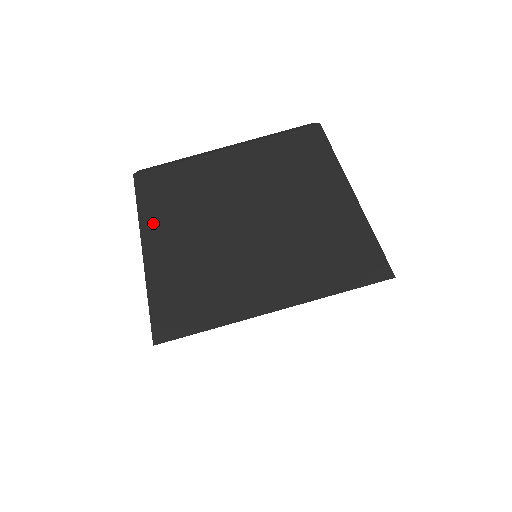
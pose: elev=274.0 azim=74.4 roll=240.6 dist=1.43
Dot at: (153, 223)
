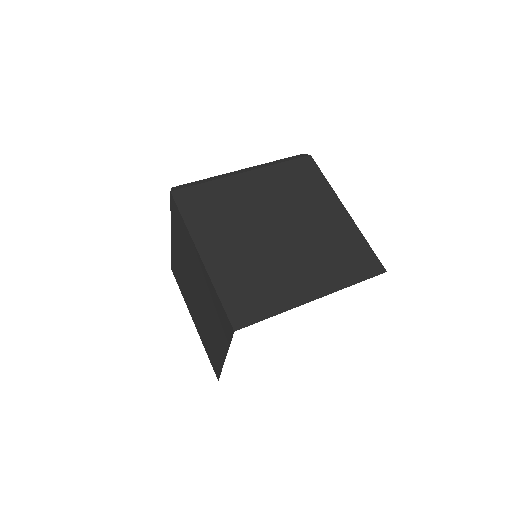
Dot at: (202, 234)
